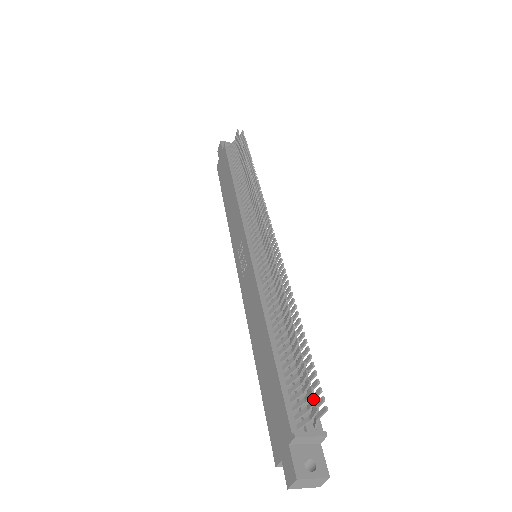
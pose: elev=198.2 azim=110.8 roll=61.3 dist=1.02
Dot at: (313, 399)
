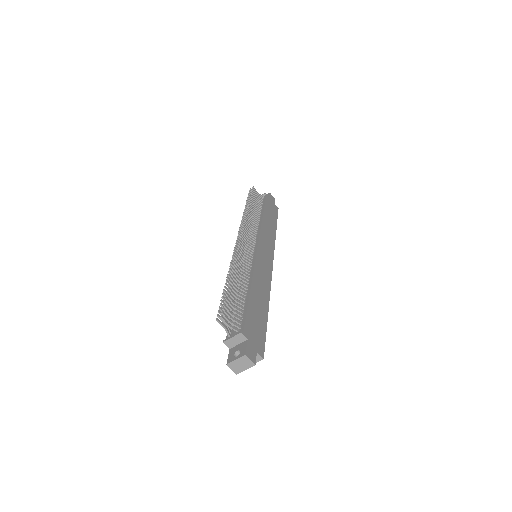
Dot at: (217, 316)
